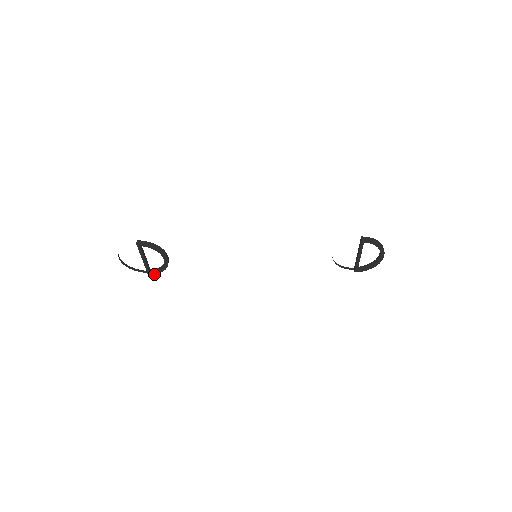
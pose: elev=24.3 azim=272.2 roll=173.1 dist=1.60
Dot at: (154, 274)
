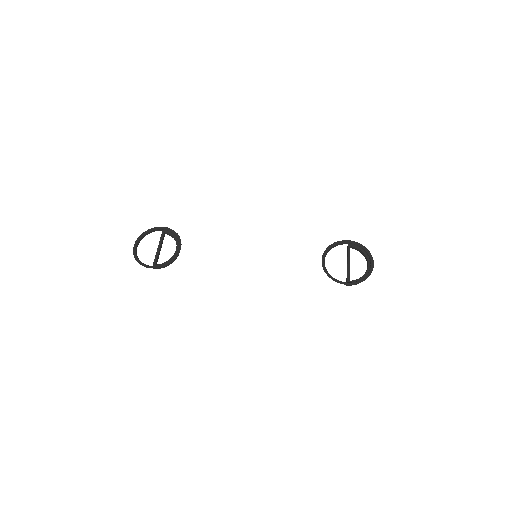
Dot at: (168, 233)
